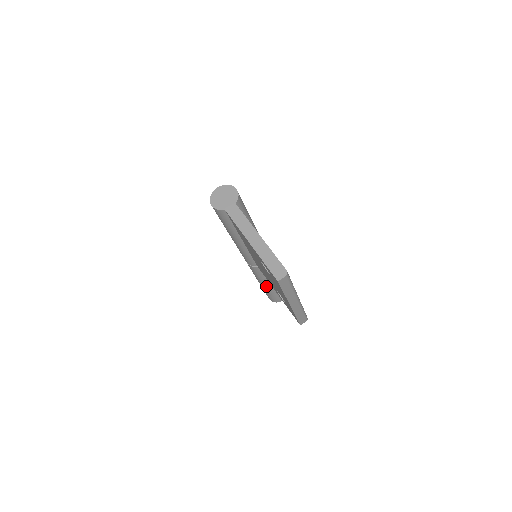
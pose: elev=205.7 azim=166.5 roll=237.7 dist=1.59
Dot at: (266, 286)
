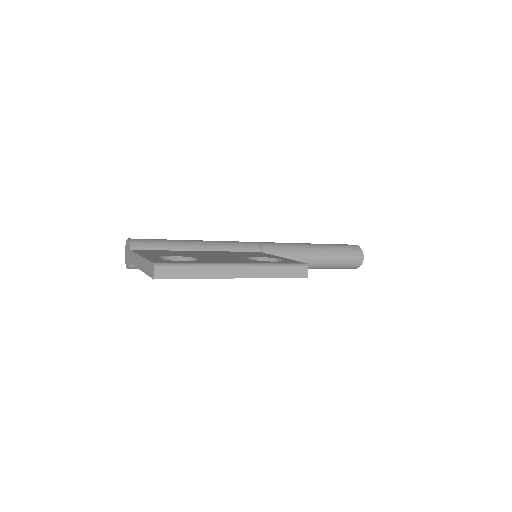
Dot at: (313, 266)
